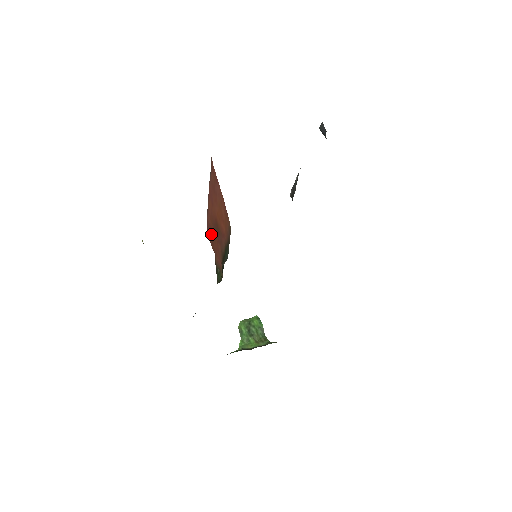
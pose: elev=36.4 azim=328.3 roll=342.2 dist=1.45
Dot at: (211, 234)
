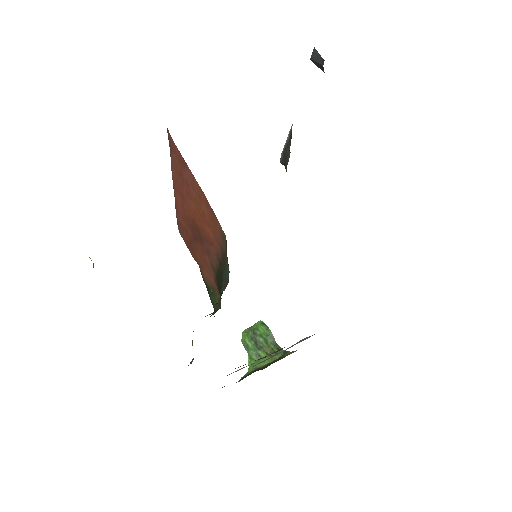
Dot at: (188, 240)
